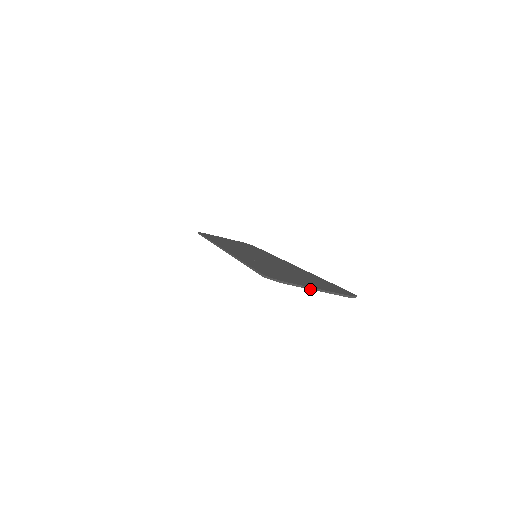
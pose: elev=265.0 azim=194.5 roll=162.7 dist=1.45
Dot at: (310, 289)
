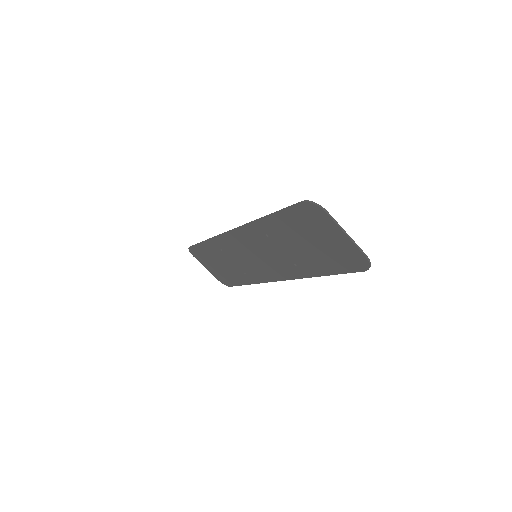
Dot at: (341, 229)
